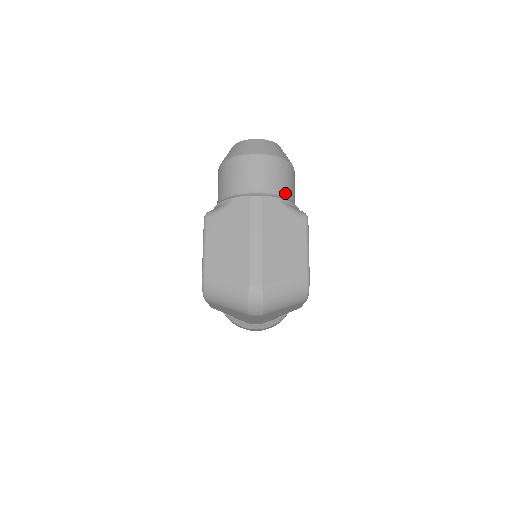
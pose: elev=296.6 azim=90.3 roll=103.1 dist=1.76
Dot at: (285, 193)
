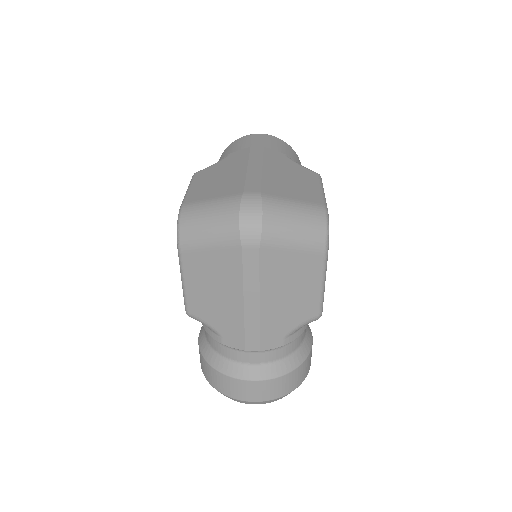
Dot at: occluded
